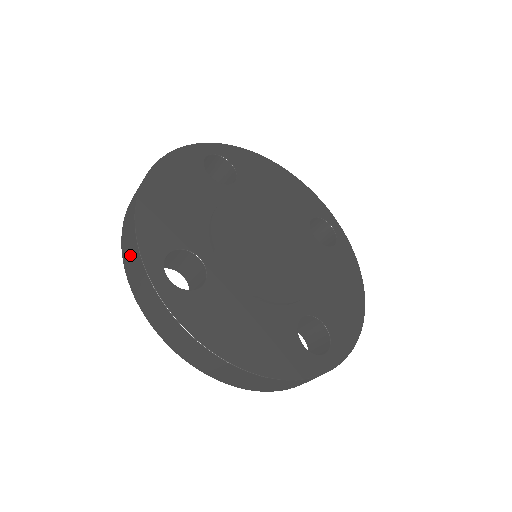
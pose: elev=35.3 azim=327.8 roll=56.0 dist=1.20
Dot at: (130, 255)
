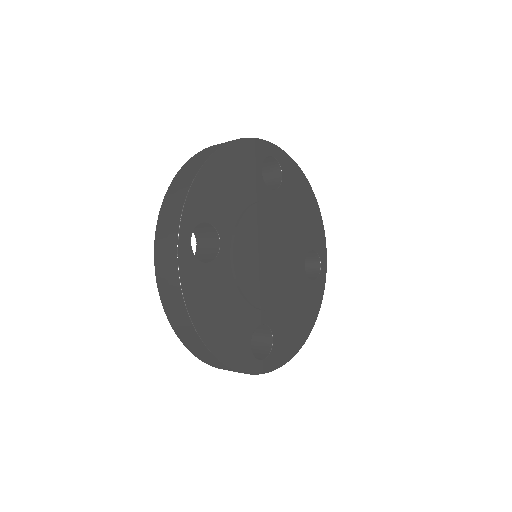
Dot at: occluded
